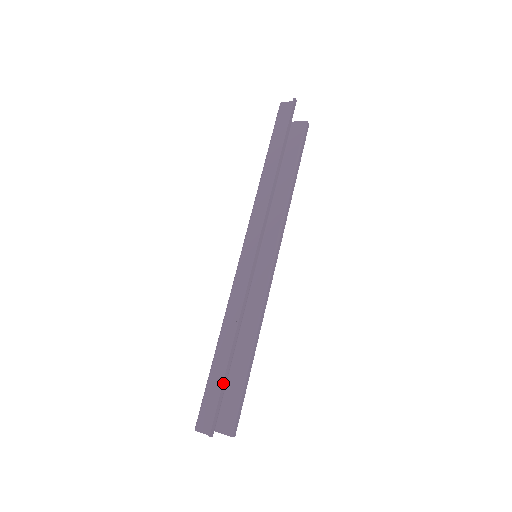
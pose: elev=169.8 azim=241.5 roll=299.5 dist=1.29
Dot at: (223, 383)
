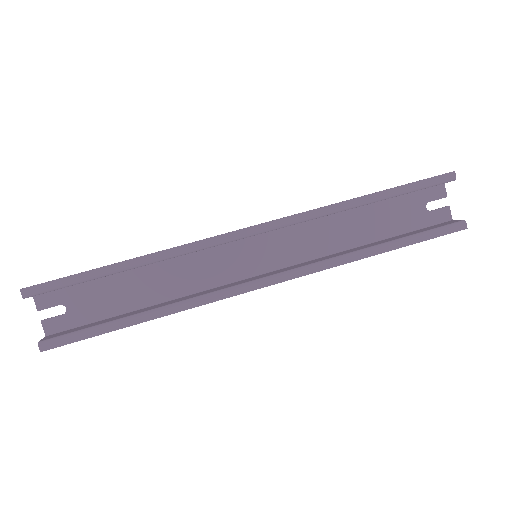
Dot at: (83, 273)
